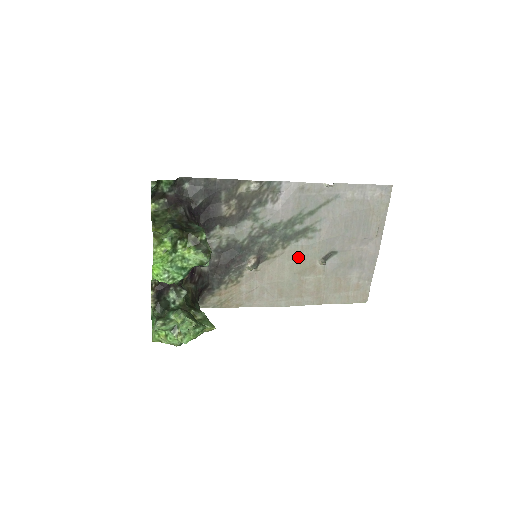
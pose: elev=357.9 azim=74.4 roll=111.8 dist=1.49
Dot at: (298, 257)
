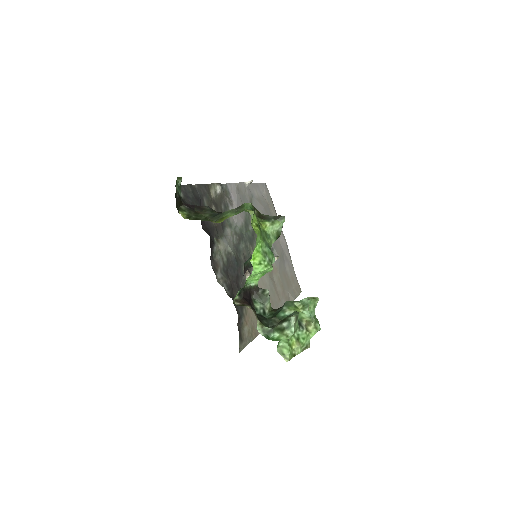
Dot at: occluded
